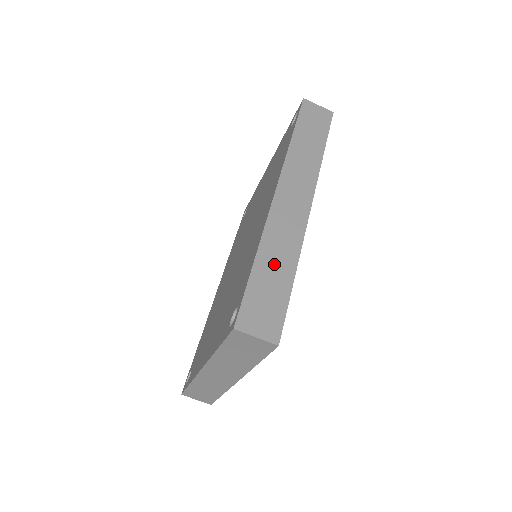
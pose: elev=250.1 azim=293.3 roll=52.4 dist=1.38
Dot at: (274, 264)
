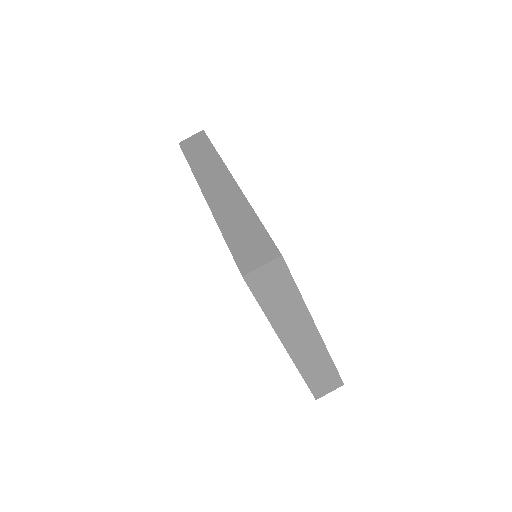
Dot at: (237, 224)
